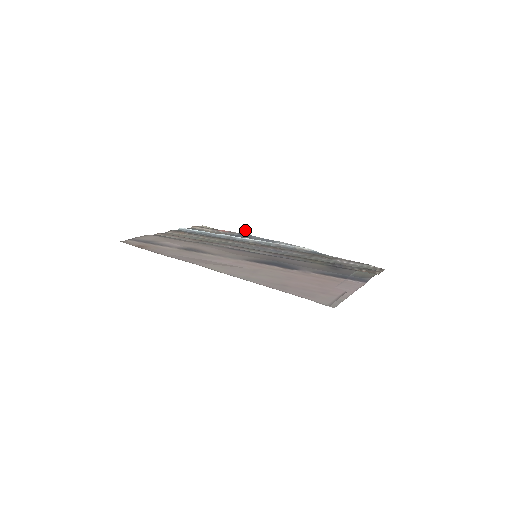
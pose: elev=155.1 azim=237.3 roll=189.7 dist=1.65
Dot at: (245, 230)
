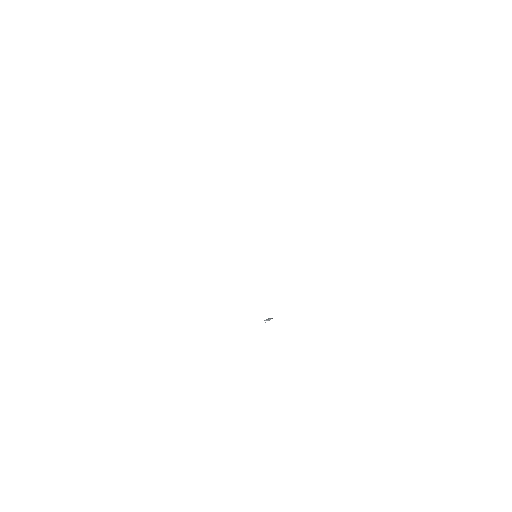
Dot at: (267, 319)
